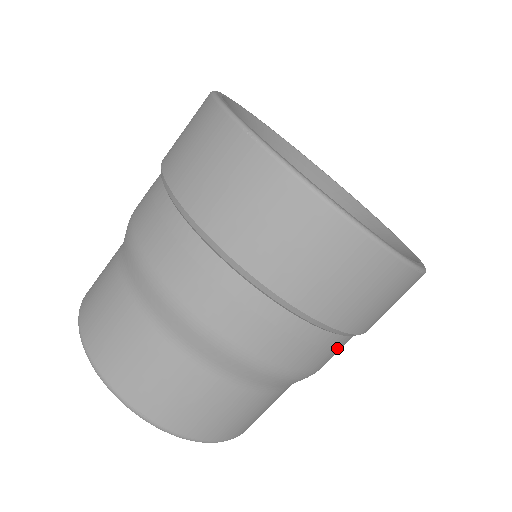
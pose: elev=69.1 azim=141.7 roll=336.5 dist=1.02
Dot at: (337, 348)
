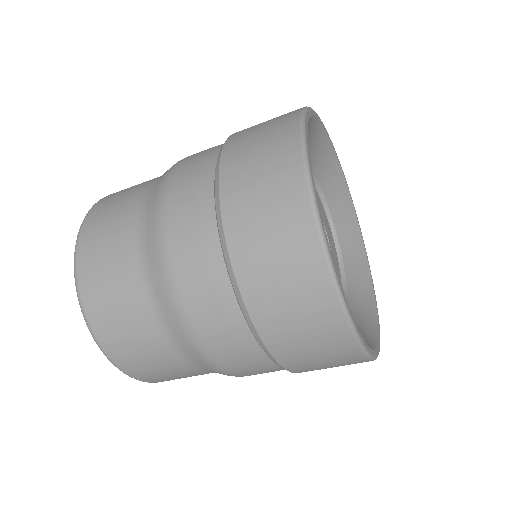
Dot at: (269, 371)
